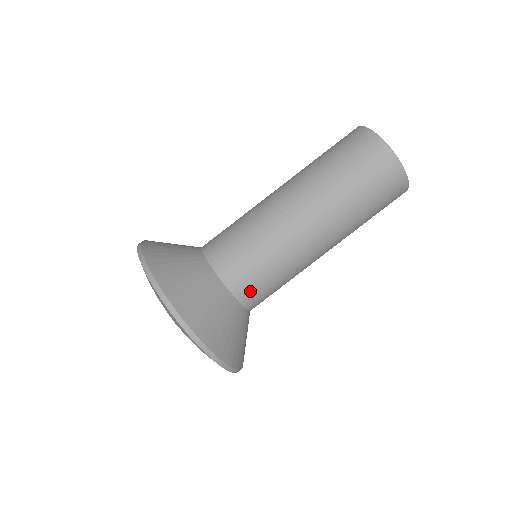
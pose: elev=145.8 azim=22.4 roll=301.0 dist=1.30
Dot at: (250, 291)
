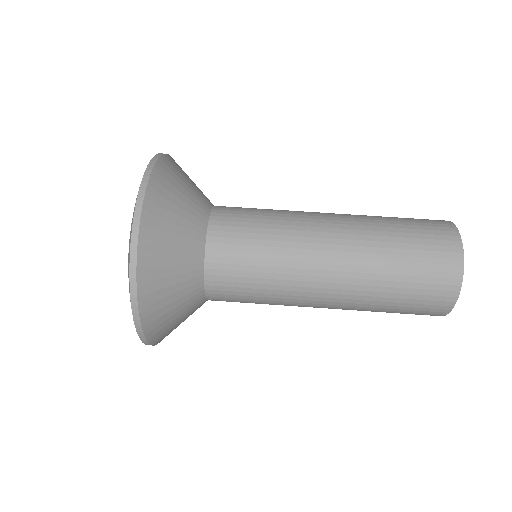
Dot at: occluded
